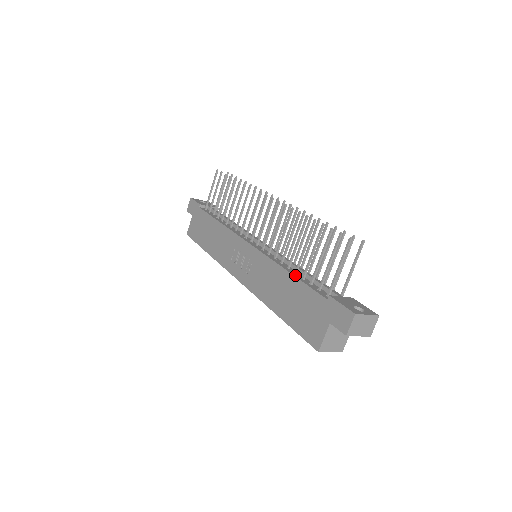
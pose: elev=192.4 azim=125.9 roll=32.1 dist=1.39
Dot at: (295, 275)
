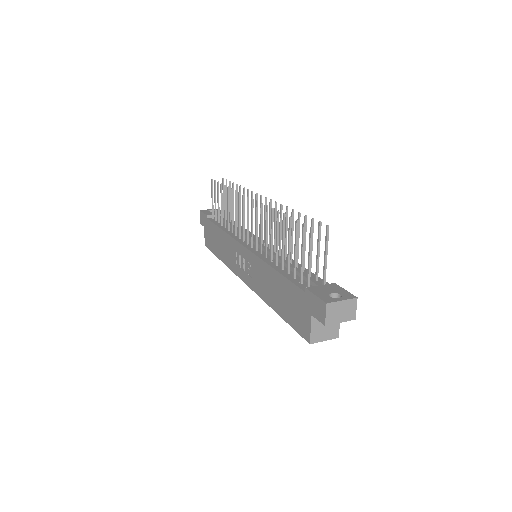
Dot at: (280, 272)
